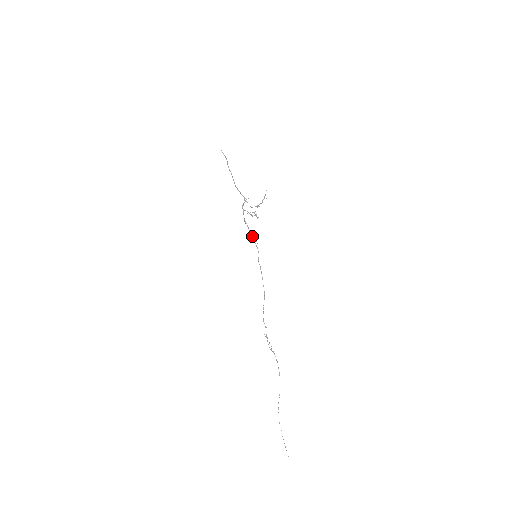
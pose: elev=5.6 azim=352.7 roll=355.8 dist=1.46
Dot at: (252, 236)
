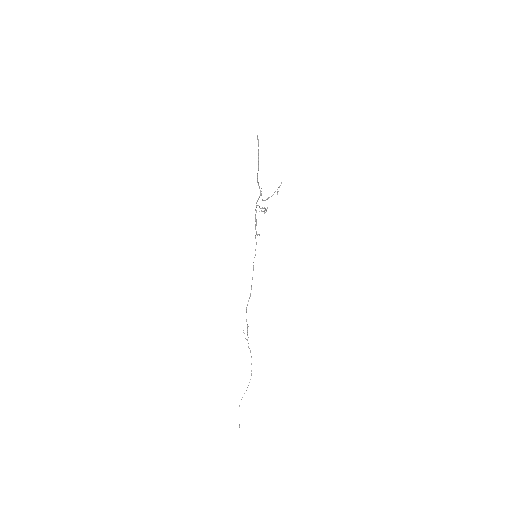
Dot at: occluded
